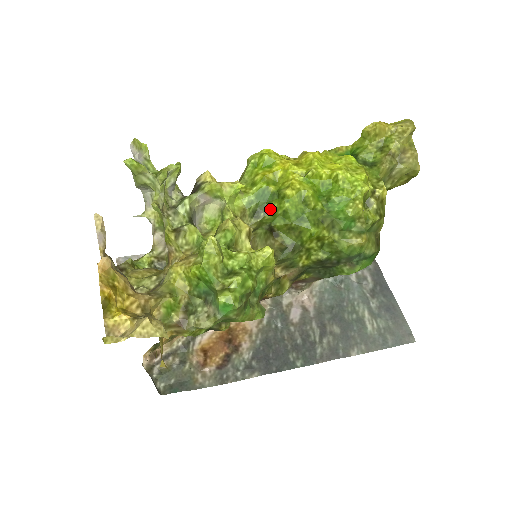
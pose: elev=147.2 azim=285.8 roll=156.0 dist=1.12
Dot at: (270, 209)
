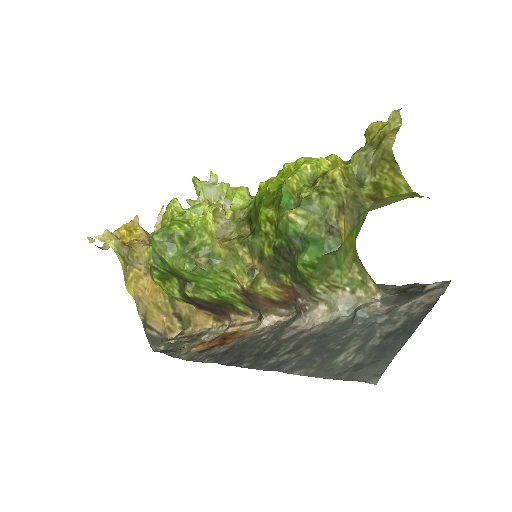
Dot at: occluded
